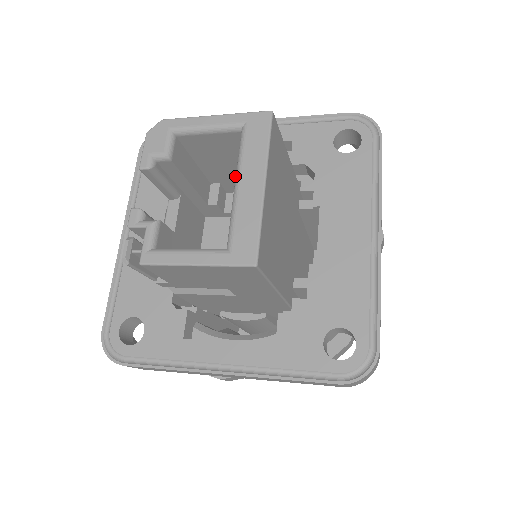
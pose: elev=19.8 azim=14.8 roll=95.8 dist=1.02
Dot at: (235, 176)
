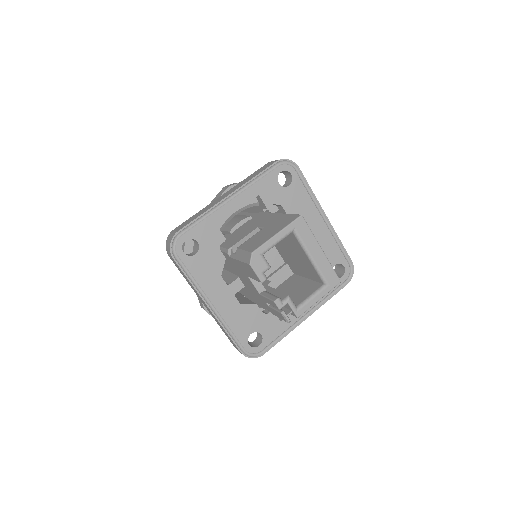
Dot at: occluded
